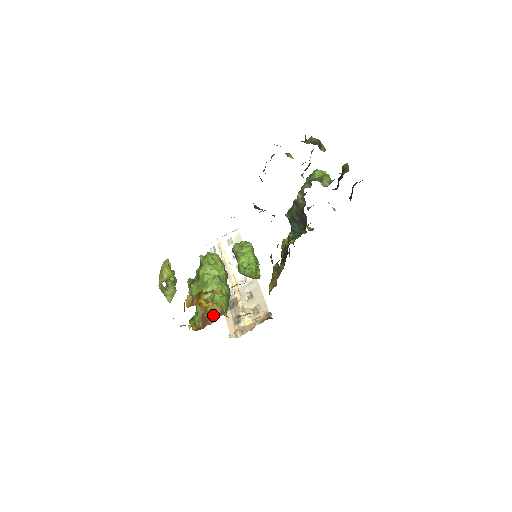
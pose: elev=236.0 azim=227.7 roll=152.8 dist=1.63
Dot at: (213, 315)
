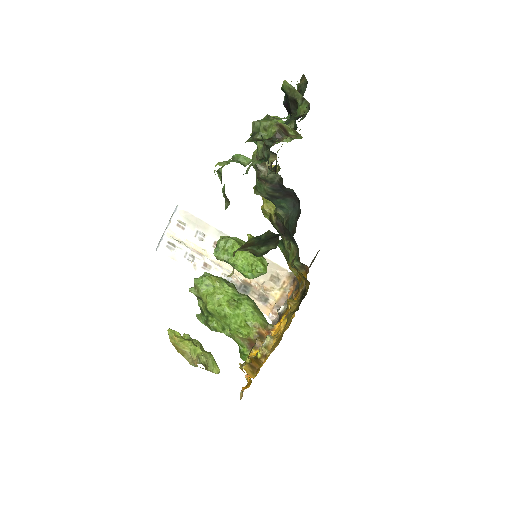
Dot at: (260, 338)
